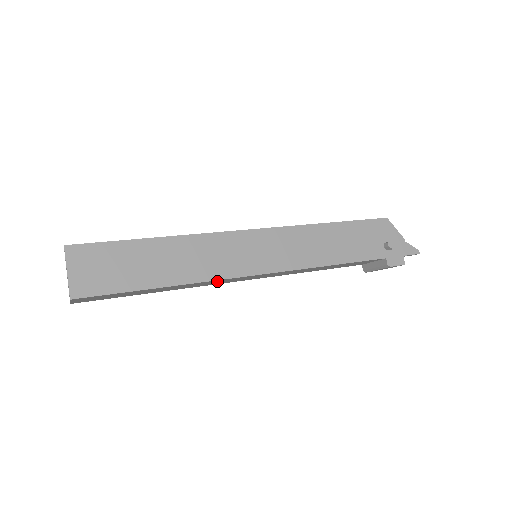
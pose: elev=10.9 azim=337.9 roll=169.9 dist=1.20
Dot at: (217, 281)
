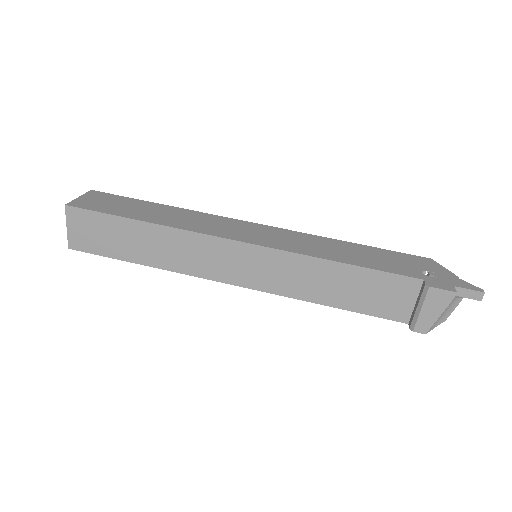
Dot at: (200, 245)
